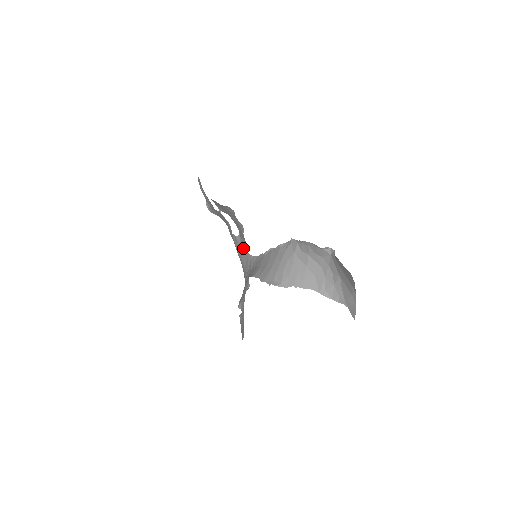
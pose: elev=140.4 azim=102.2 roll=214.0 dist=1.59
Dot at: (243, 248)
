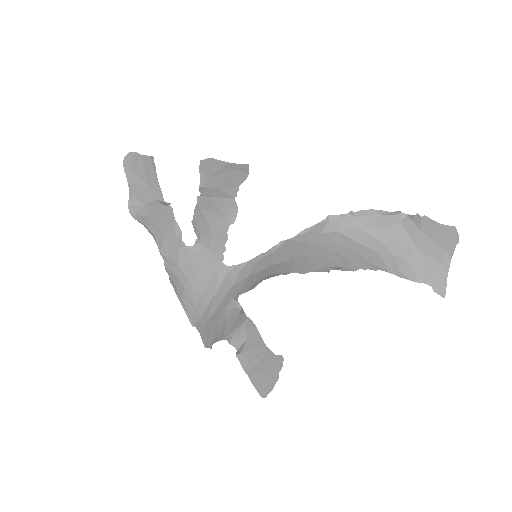
Dot at: (208, 260)
